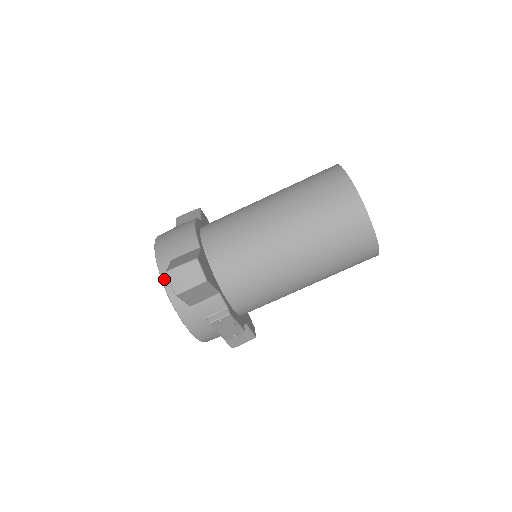
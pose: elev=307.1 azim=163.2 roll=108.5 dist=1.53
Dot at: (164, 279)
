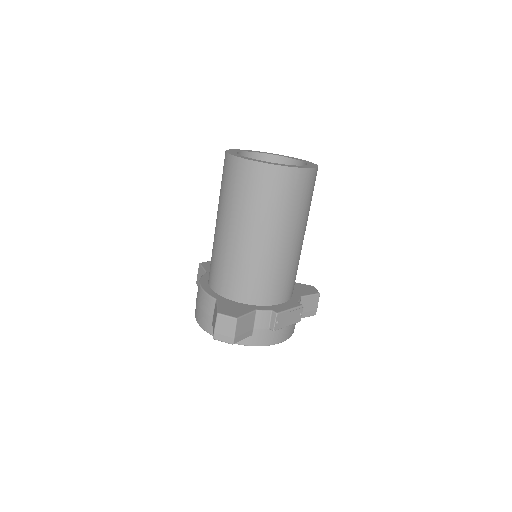
Dot at: occluded
